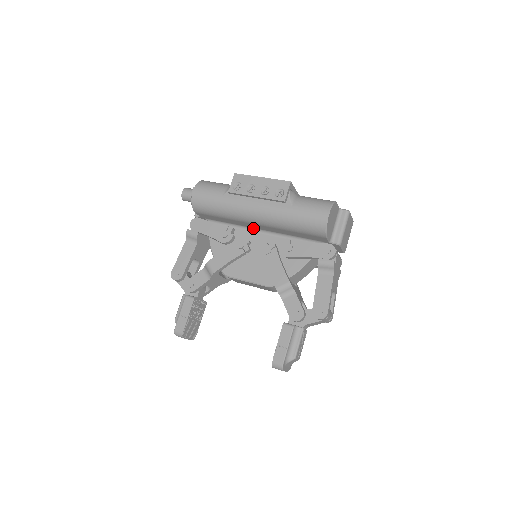
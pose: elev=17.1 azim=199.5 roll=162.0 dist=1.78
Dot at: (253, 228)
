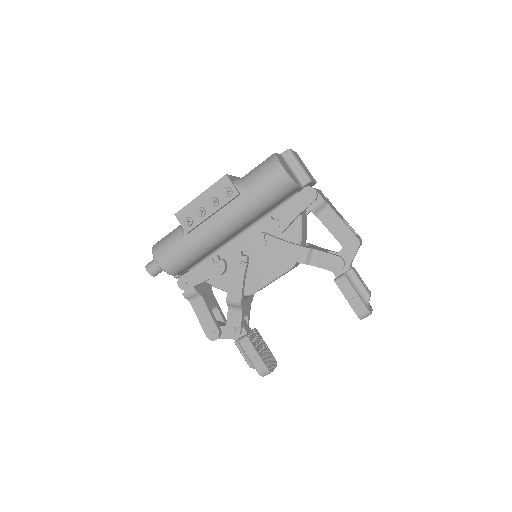
Dot at: (231, 239)
